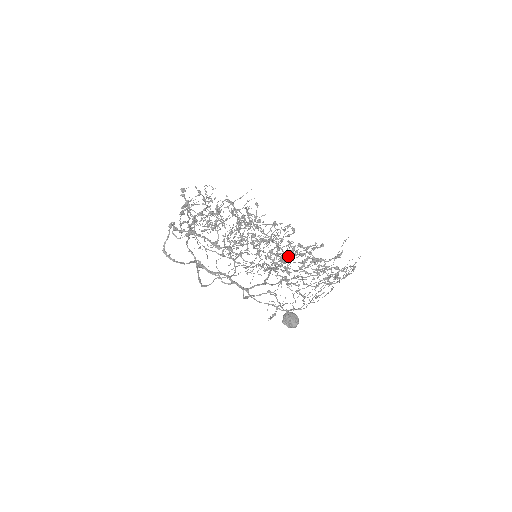
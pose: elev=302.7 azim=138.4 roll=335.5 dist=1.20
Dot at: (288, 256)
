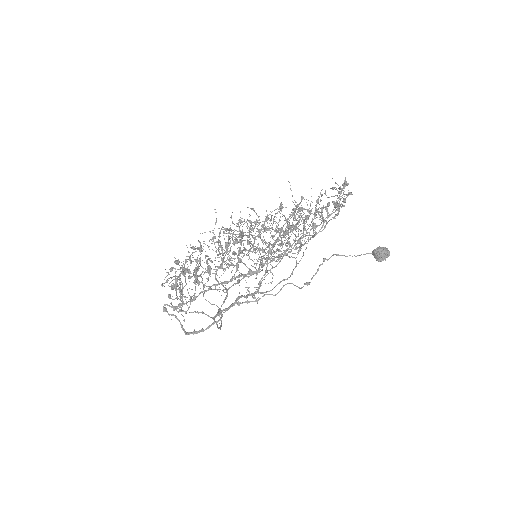
Dot at: (270, 233)
